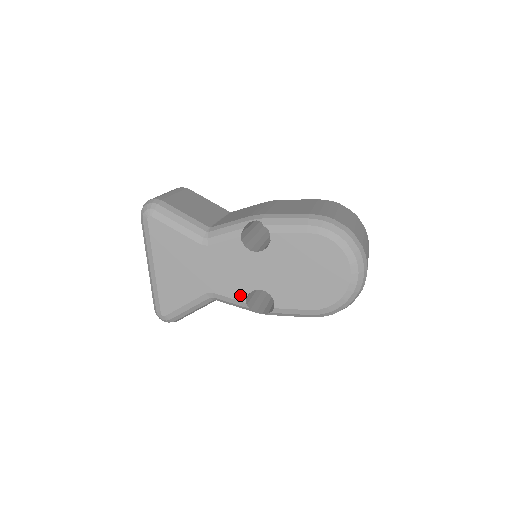
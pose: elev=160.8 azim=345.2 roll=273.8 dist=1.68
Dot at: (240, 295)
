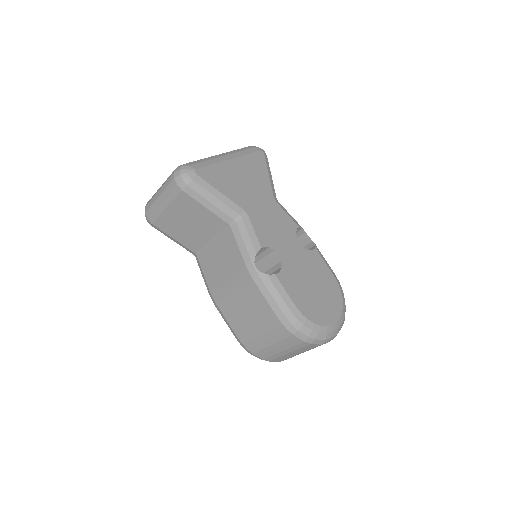
Dot at: (263, 240)
